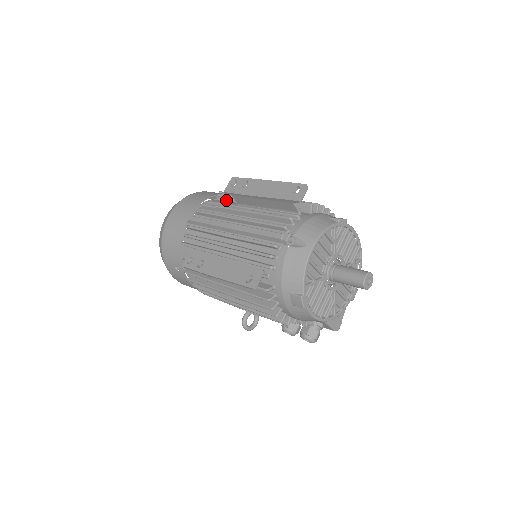
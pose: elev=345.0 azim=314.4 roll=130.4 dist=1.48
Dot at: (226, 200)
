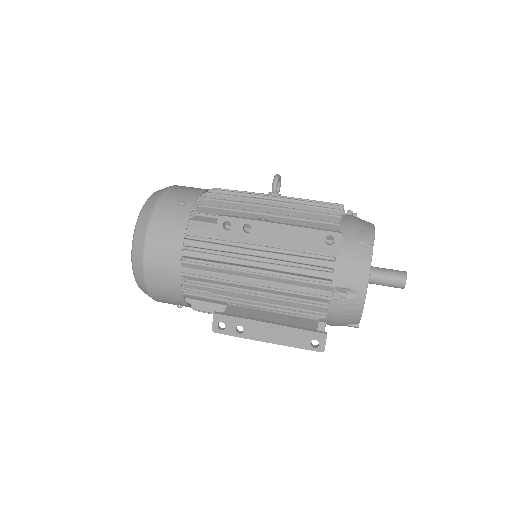
Dot at: (203, 222)
